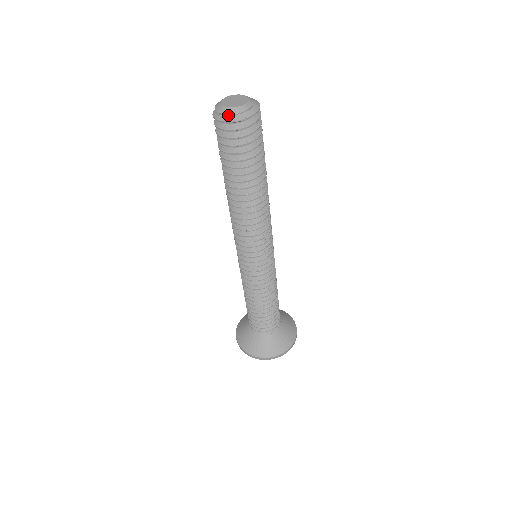
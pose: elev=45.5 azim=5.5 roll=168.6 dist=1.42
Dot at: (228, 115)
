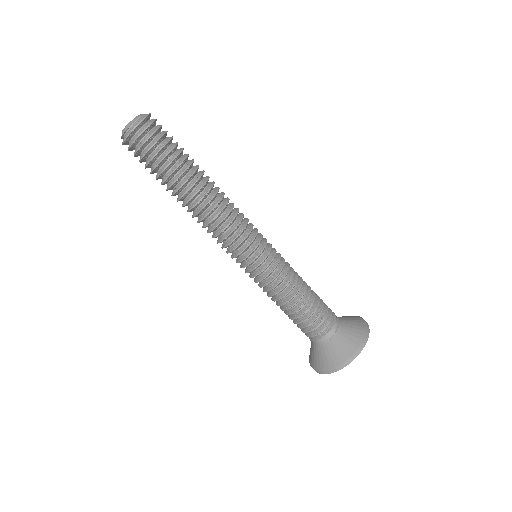
Dot at: (125, 135)
